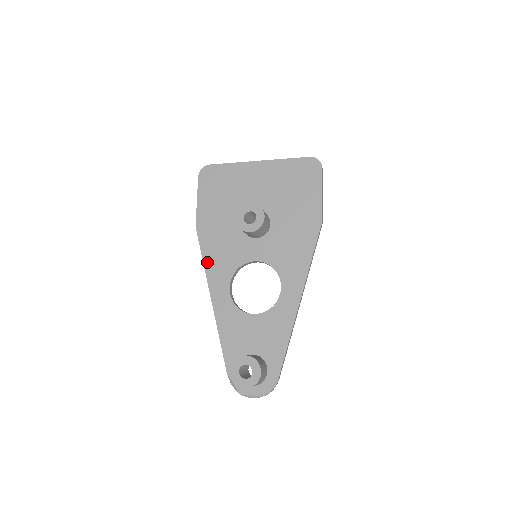
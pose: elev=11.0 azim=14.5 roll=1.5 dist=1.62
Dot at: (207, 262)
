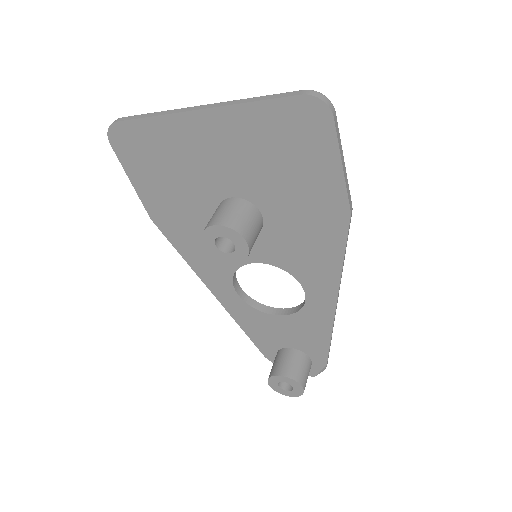
Dot at: (191, 262)
